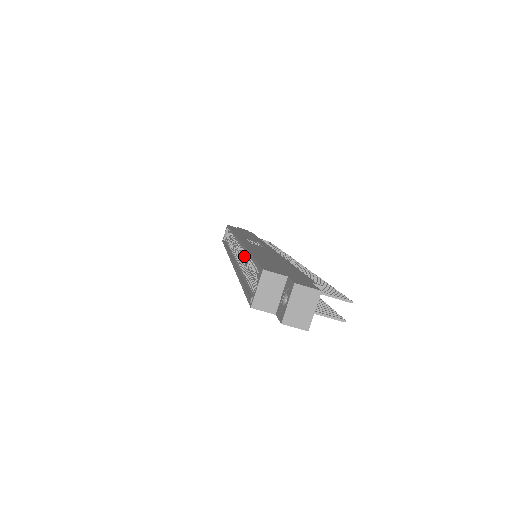
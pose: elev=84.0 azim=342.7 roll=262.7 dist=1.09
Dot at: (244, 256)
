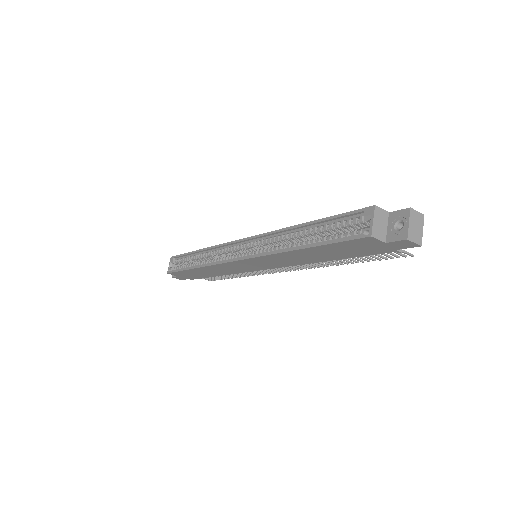
Dot at: occluded
